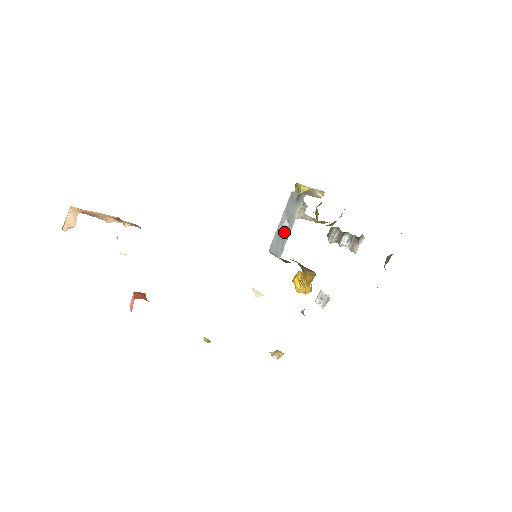
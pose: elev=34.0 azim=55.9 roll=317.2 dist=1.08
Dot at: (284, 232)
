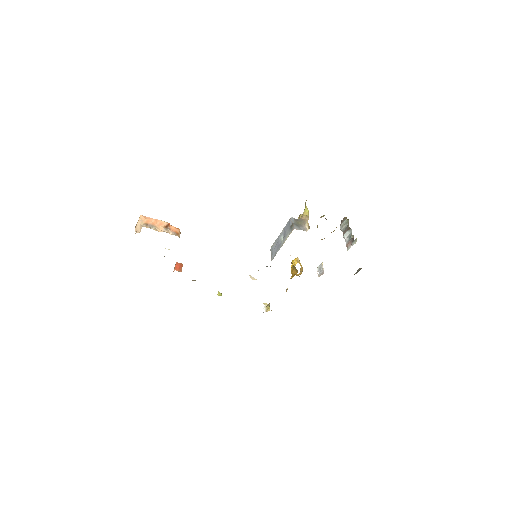
Dot at: (279, 244)
